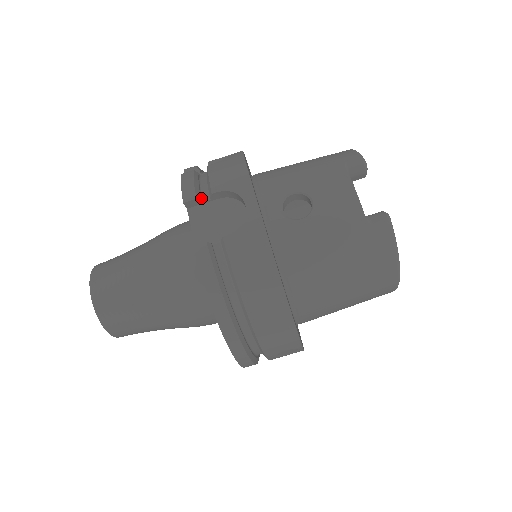
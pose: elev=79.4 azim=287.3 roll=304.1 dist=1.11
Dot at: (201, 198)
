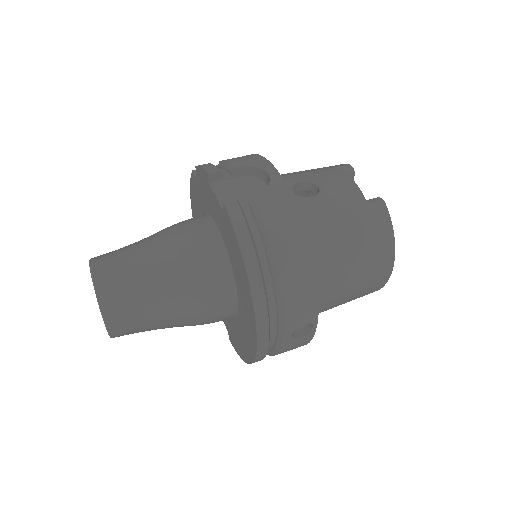
Dot at: (222, 175)
